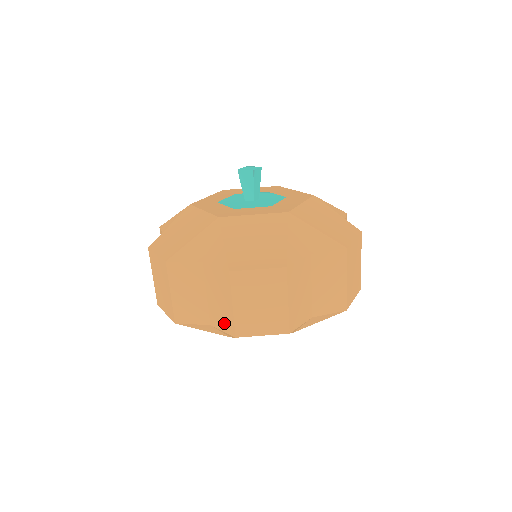
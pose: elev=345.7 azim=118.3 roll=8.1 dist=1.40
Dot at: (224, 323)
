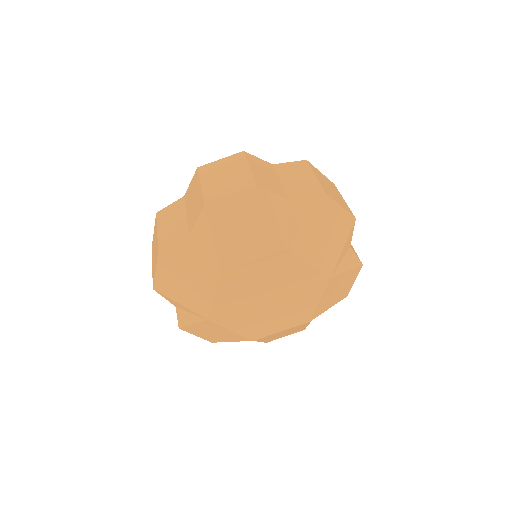
Dot at: (308, 190)
